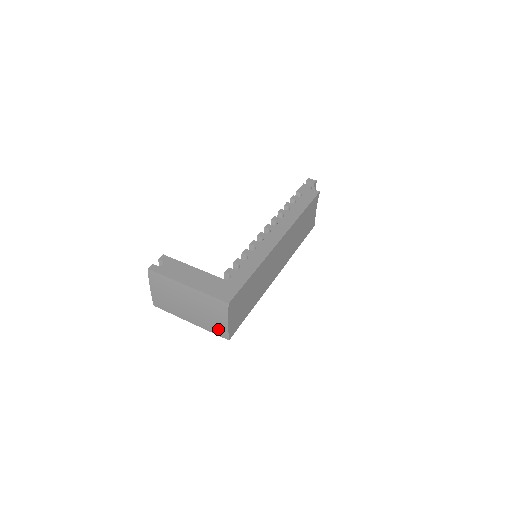
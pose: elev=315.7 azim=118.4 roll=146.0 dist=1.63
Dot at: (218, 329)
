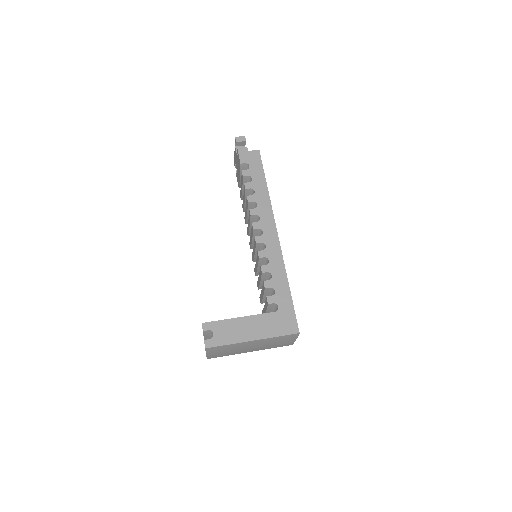
Dot at: (282, 345)
